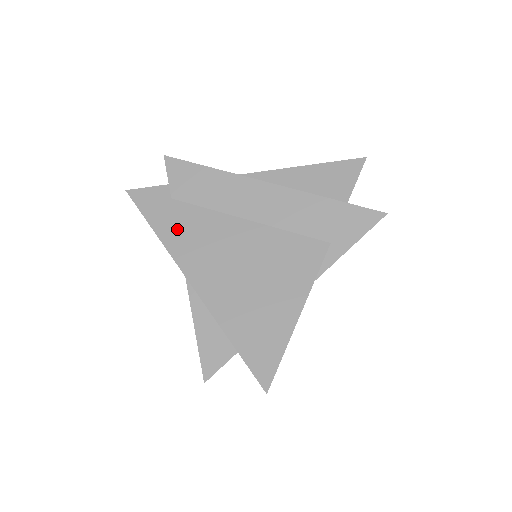
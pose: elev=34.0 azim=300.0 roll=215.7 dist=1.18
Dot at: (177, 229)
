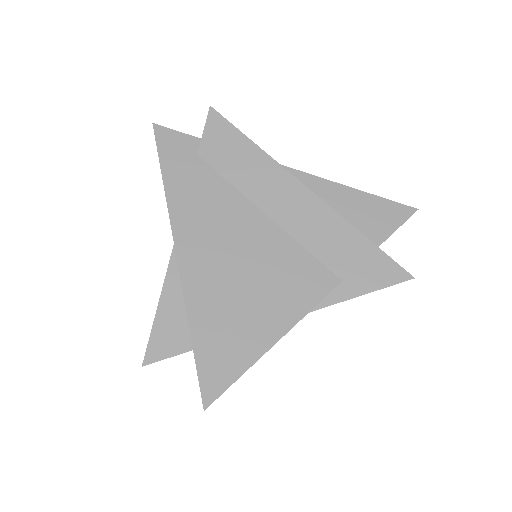
Dot at: (188, 190)
